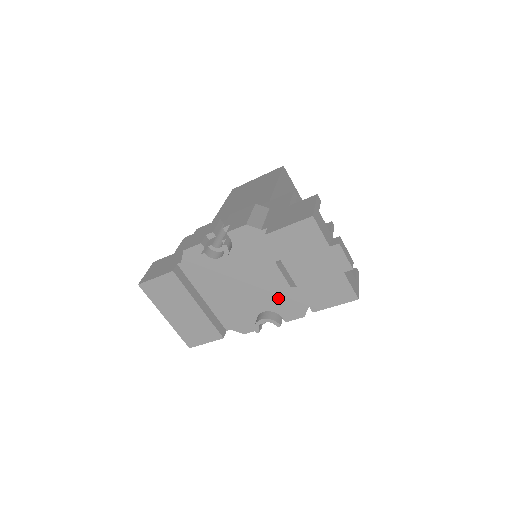
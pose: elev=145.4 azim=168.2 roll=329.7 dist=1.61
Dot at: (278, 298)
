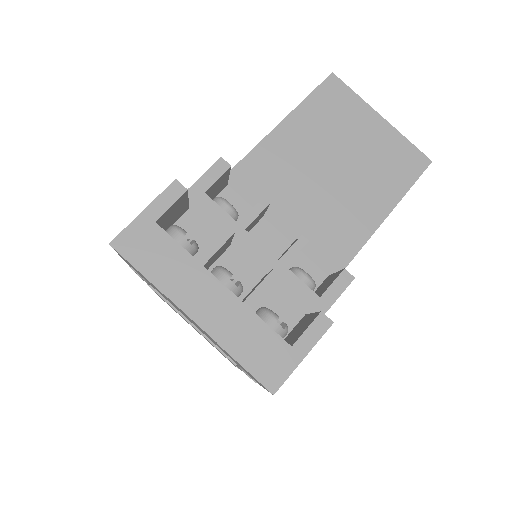
Dot at: occluded
